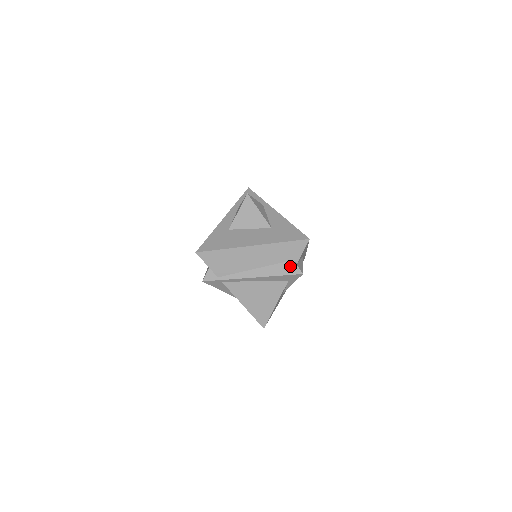
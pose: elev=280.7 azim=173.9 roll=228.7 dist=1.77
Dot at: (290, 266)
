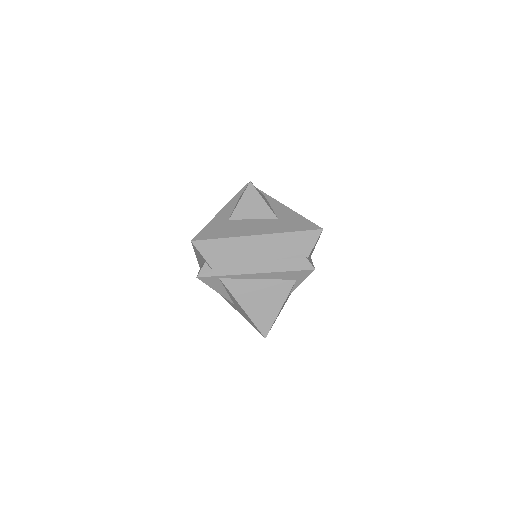
Dot at: (300, 260)
